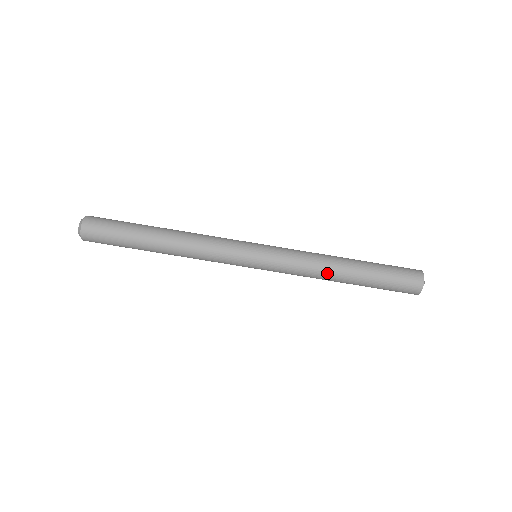
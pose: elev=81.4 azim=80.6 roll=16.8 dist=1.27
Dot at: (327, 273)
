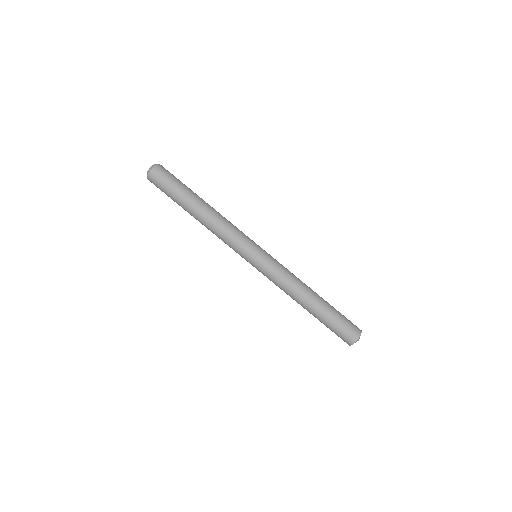
Dot at: (295, 297)
